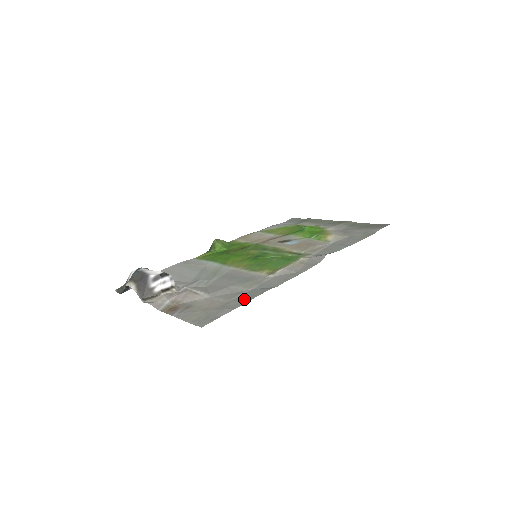
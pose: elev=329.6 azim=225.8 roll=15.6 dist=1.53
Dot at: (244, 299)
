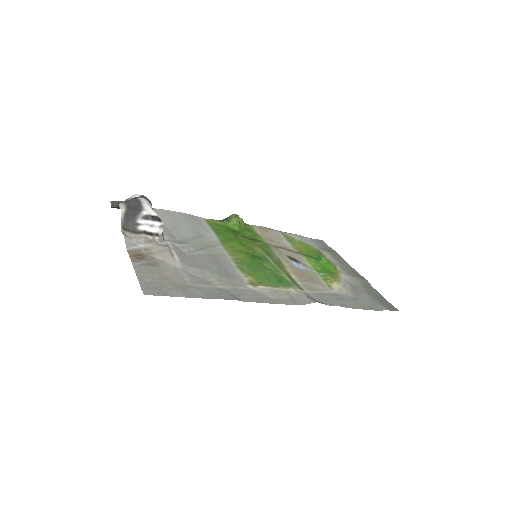
Dot at: (206, 293)
